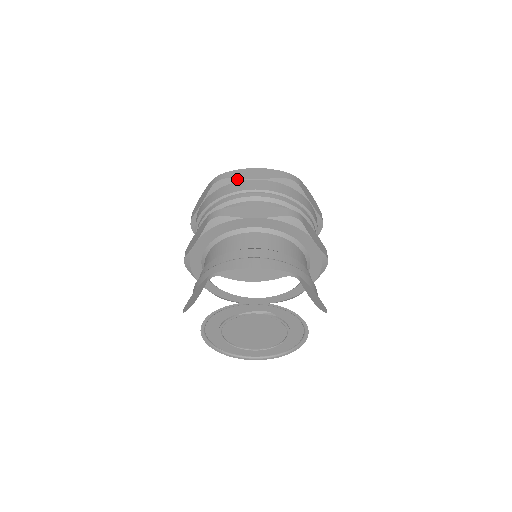
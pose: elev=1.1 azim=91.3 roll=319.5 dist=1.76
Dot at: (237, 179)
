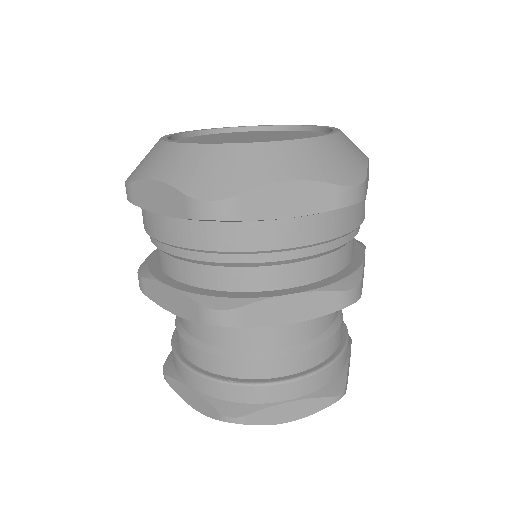
Dot at: (140, 207)
